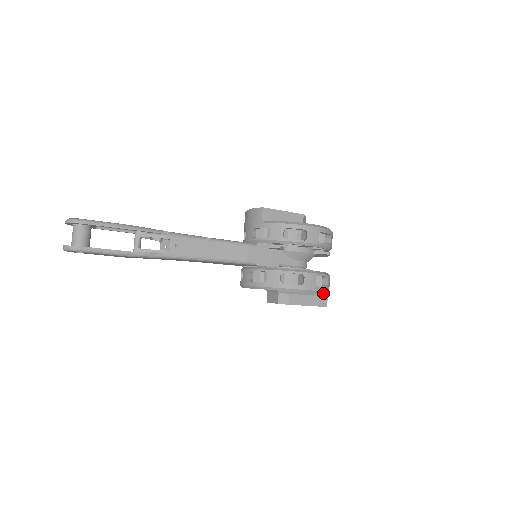
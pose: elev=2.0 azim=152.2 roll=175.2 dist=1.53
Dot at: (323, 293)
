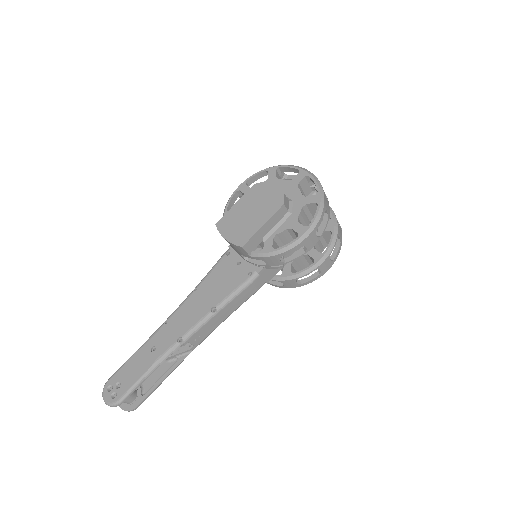
Dot at: (339, 249)
